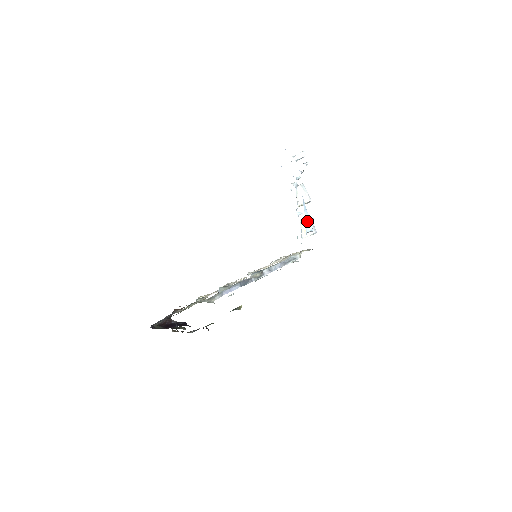
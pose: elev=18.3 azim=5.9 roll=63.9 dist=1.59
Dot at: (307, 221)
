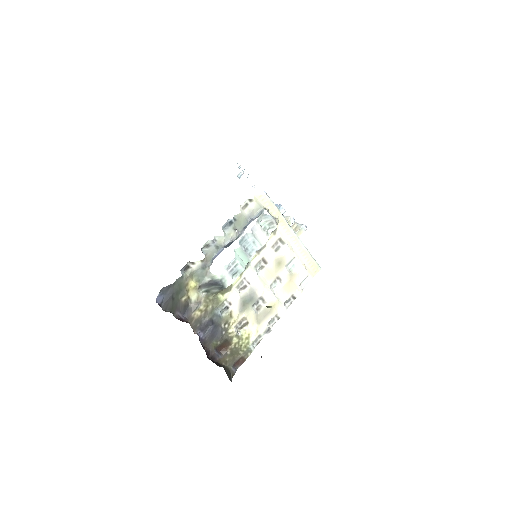
Dot at: occluded
